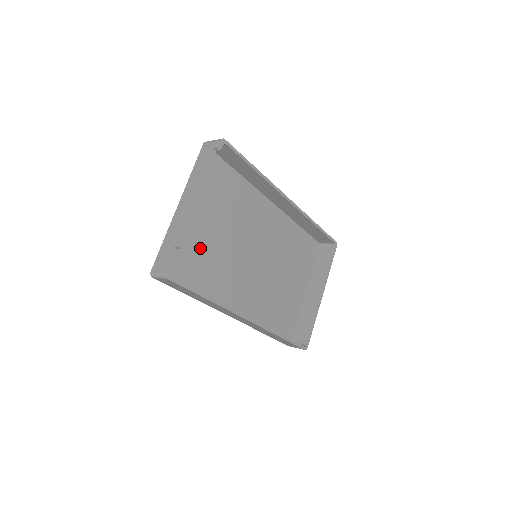
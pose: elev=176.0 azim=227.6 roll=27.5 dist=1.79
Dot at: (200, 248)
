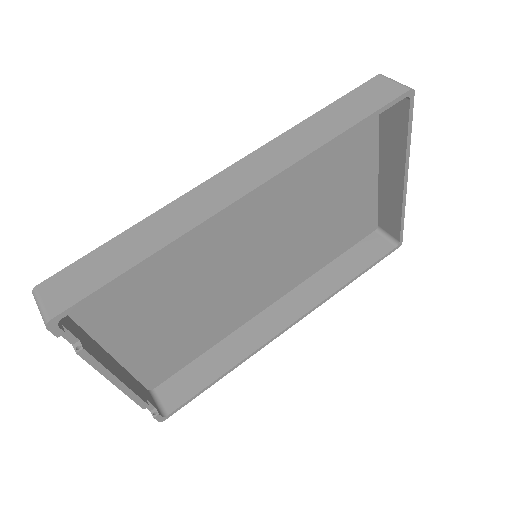
Dot at: (172, 333)
